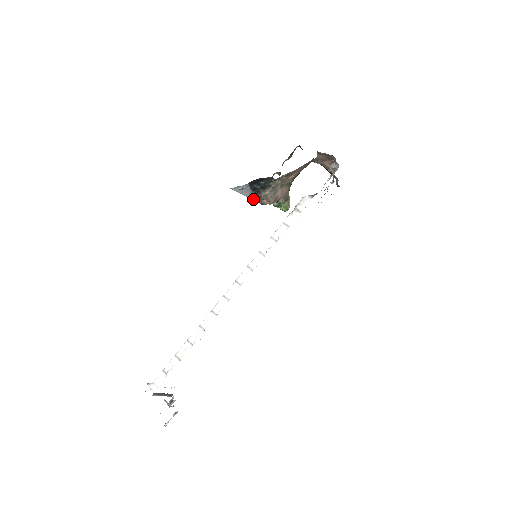
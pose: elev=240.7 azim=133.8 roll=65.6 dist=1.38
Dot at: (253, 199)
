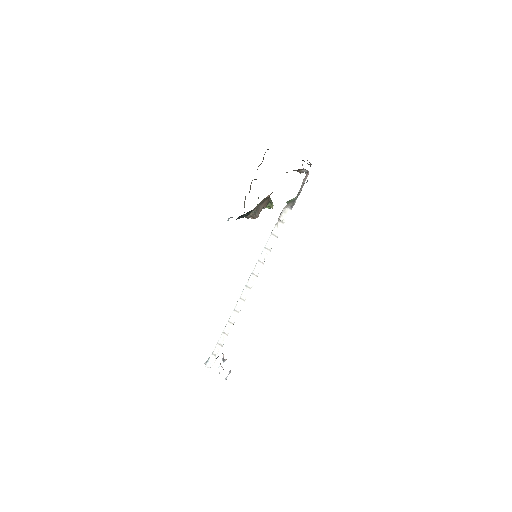
Dot at: occluded
